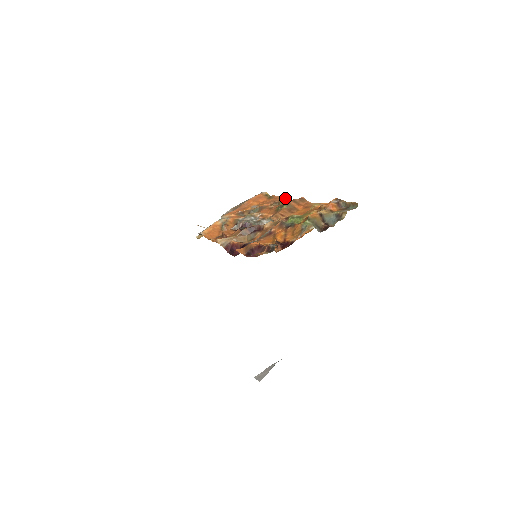
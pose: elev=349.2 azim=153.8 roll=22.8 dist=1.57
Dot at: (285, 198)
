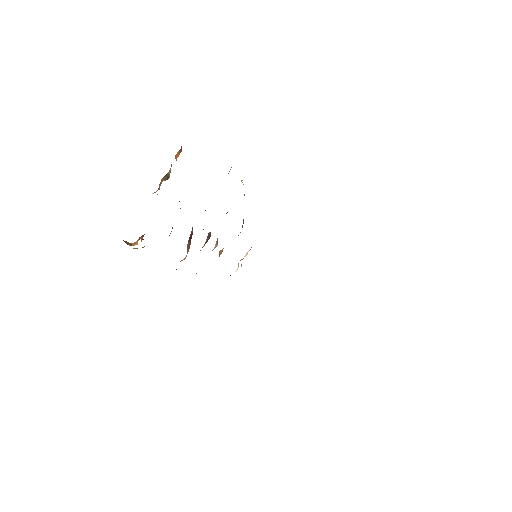
Dot at: (241, 181)
